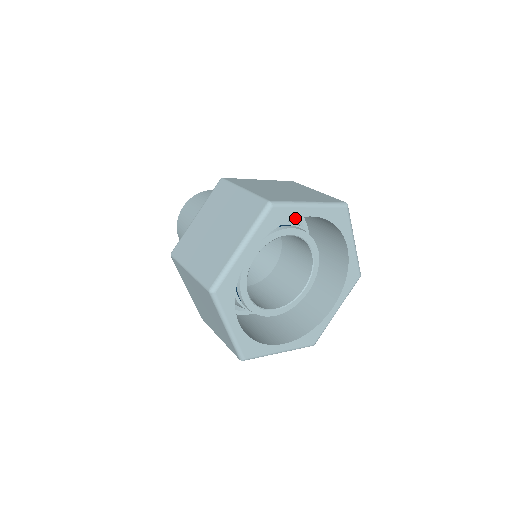
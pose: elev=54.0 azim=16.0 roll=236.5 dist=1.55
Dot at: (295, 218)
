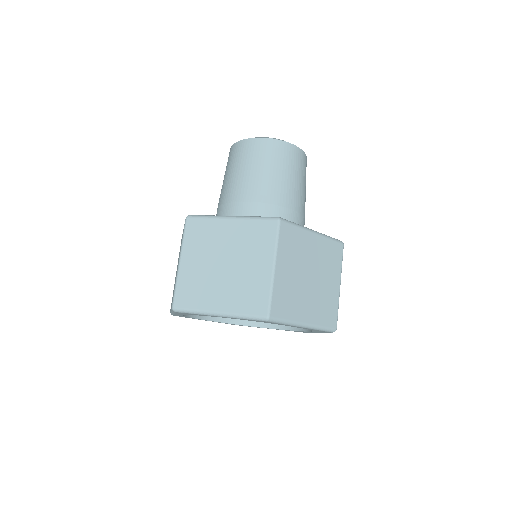
Dot at: occluded
